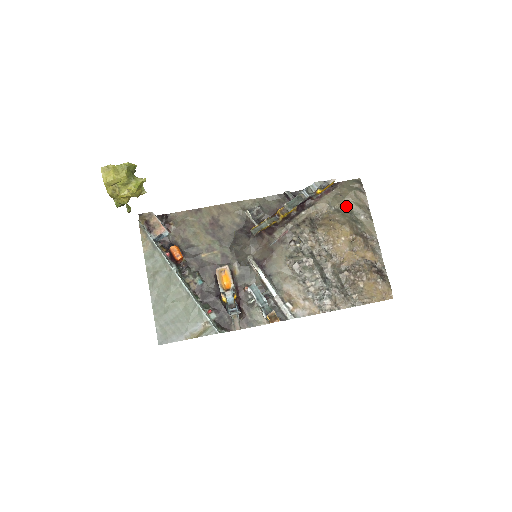
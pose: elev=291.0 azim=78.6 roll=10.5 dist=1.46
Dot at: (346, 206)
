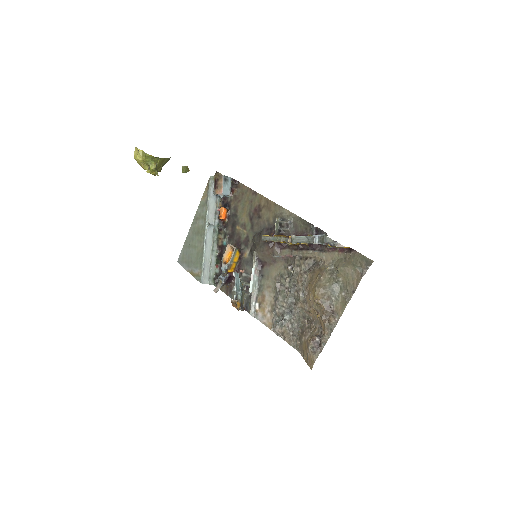
Dot at: (340, 274)
